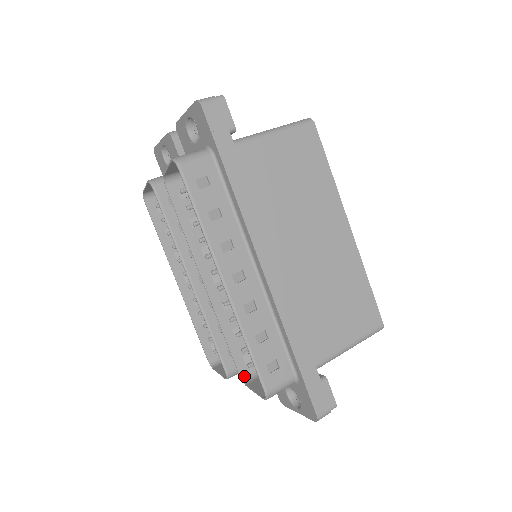
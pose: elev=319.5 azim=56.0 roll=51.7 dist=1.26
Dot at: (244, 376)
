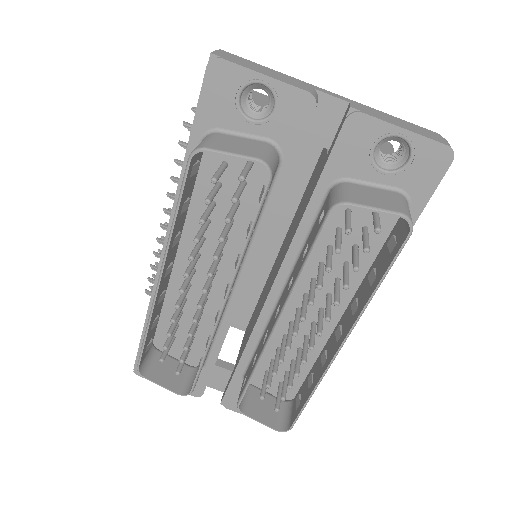
Dot at: (240, 403)
